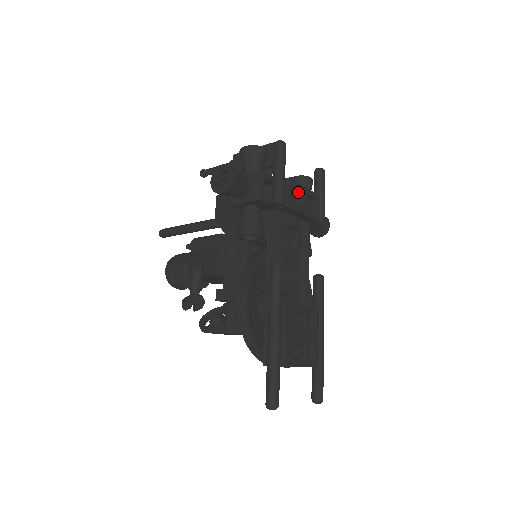
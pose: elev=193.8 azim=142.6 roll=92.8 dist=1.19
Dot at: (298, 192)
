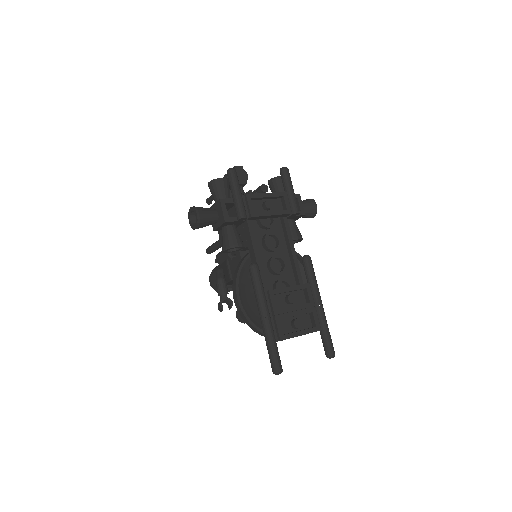
Dot at: (263, 199)
